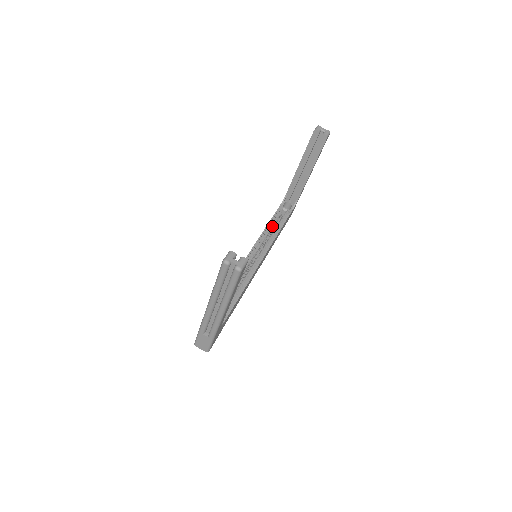
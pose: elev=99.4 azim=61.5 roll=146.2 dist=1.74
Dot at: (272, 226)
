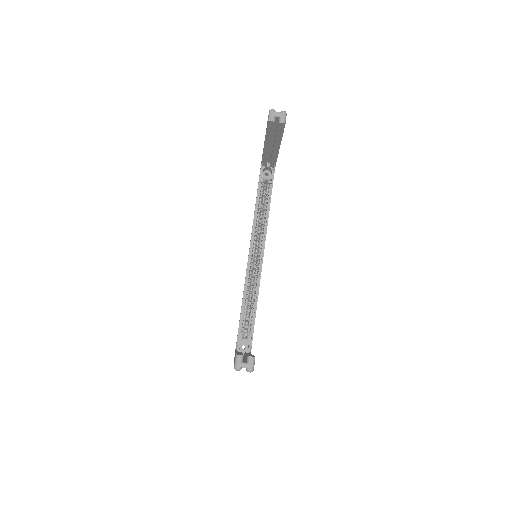
Dot at: (260, 208)
